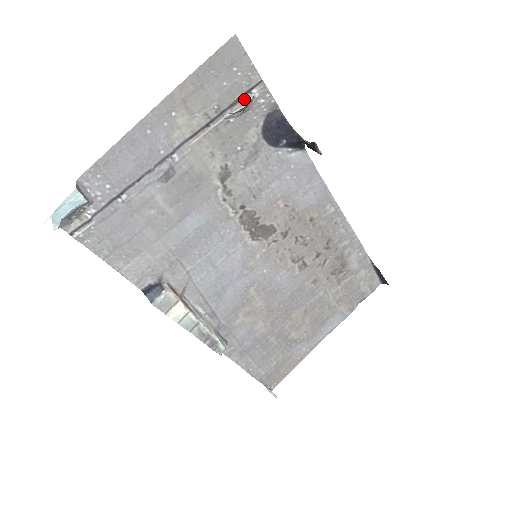
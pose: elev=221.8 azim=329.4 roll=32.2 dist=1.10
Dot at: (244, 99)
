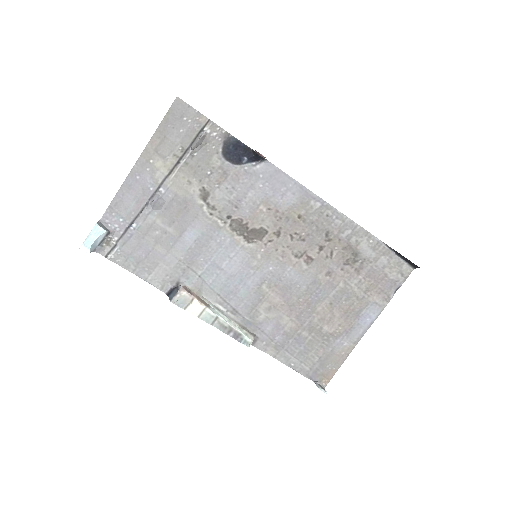
Dot at: (199, 137)
